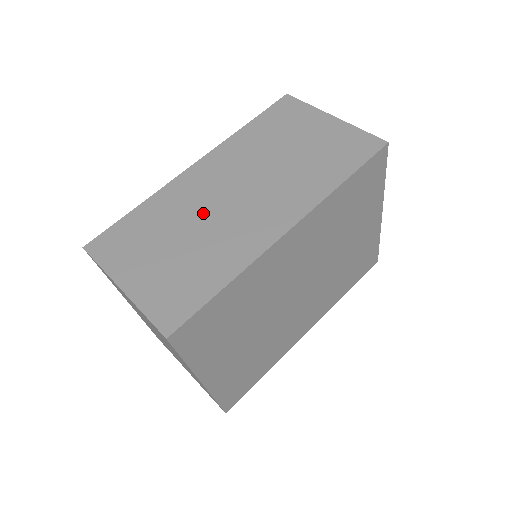
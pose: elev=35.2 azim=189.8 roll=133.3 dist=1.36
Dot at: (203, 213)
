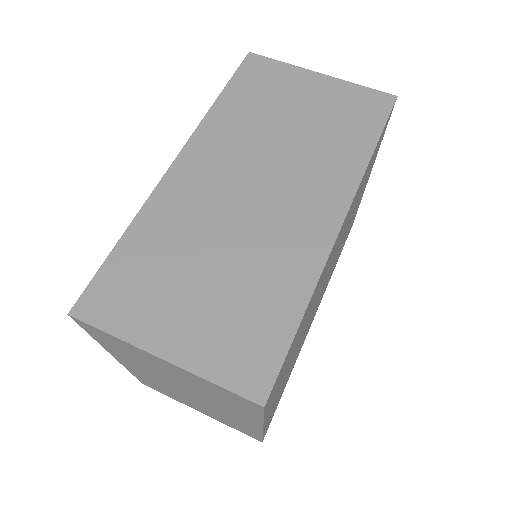
Dot at: (223, 225)
